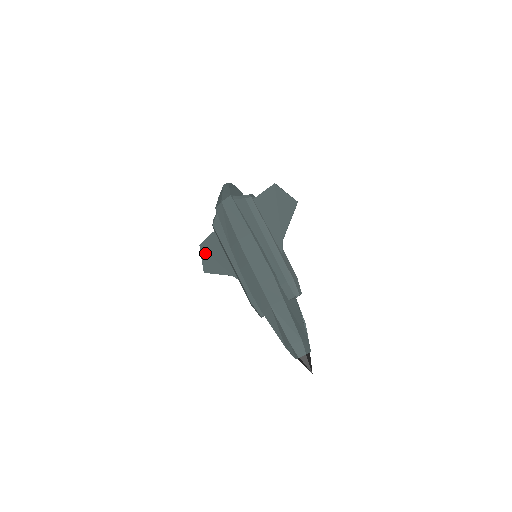
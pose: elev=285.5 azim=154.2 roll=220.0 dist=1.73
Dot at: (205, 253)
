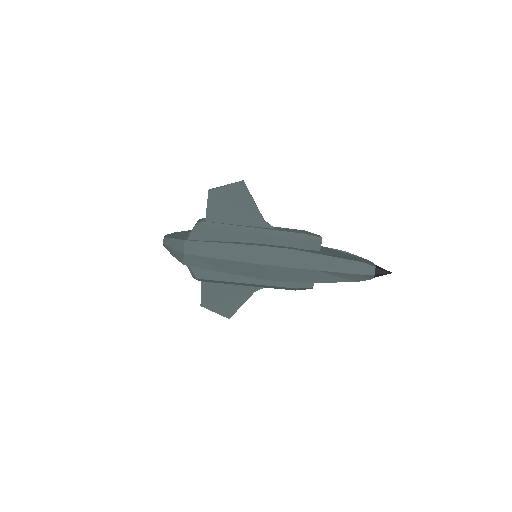
Dot at: (213, 305)
